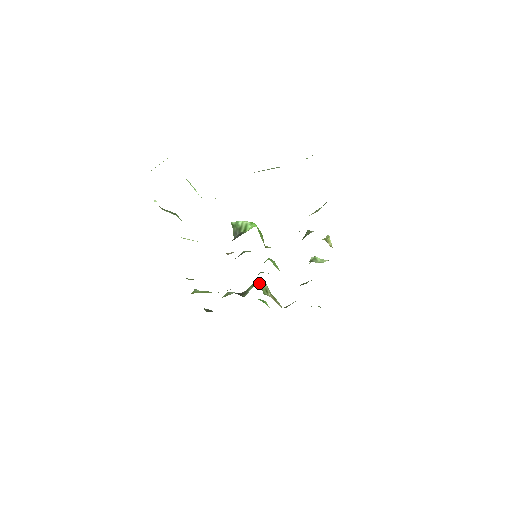
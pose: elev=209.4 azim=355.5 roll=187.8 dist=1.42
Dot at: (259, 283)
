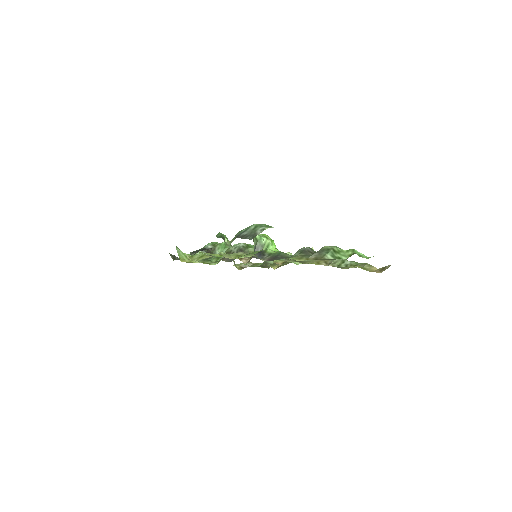
Dot at: (227, 247)
